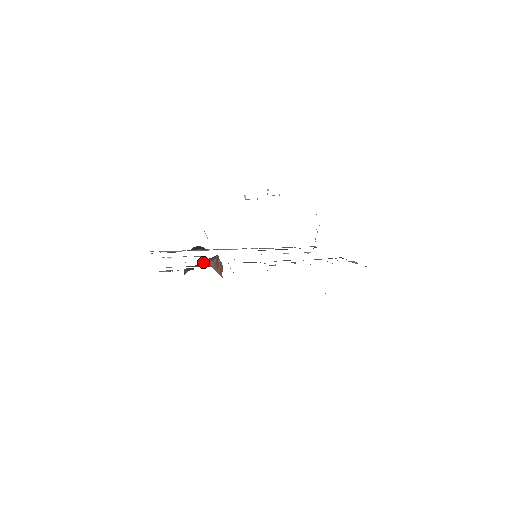
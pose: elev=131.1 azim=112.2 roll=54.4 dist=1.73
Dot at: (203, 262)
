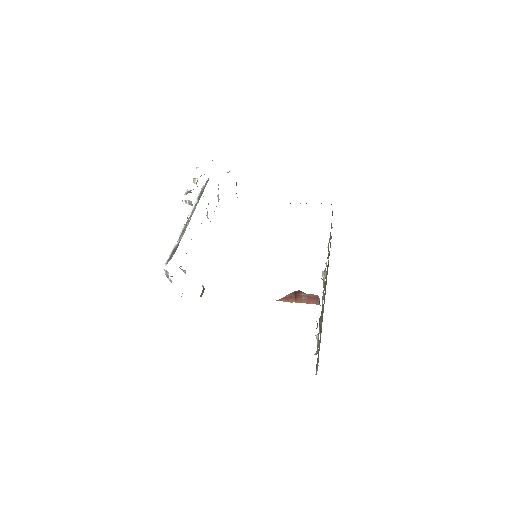
Dot at: occluded
